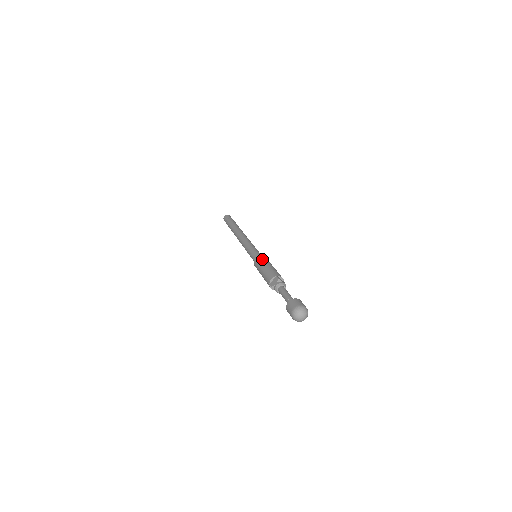
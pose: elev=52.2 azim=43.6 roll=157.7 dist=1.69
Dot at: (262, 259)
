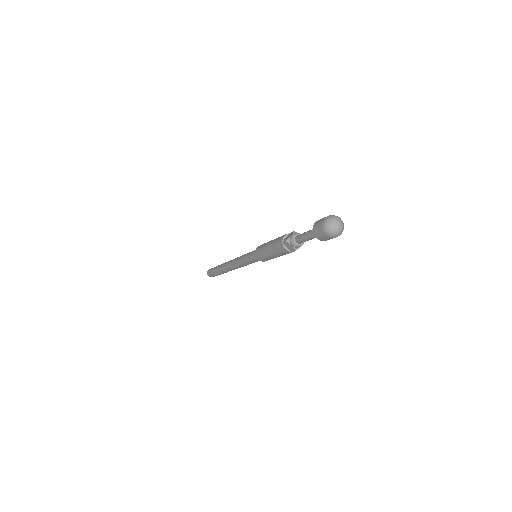
Dot at: occluded
